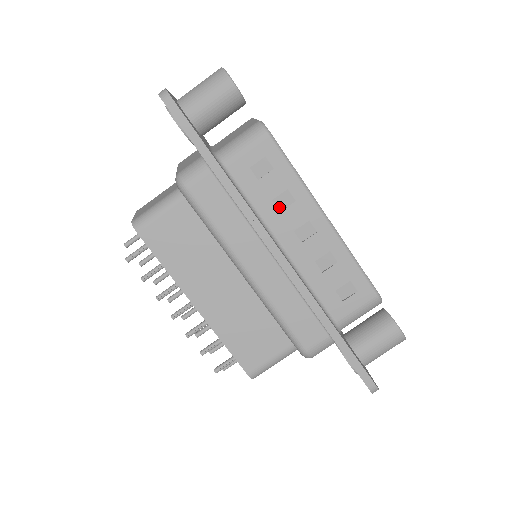
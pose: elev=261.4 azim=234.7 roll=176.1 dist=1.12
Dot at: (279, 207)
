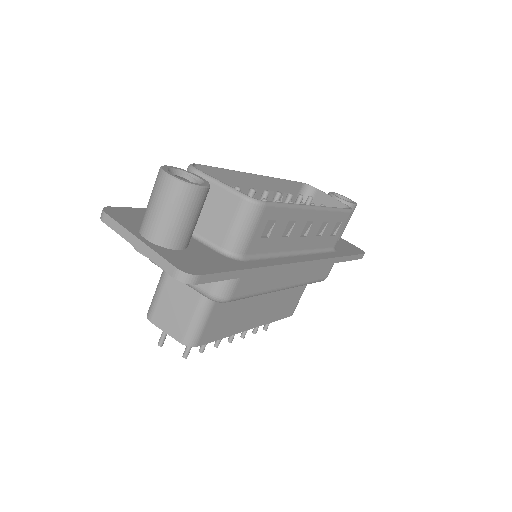
Dot at: (285, 234)
